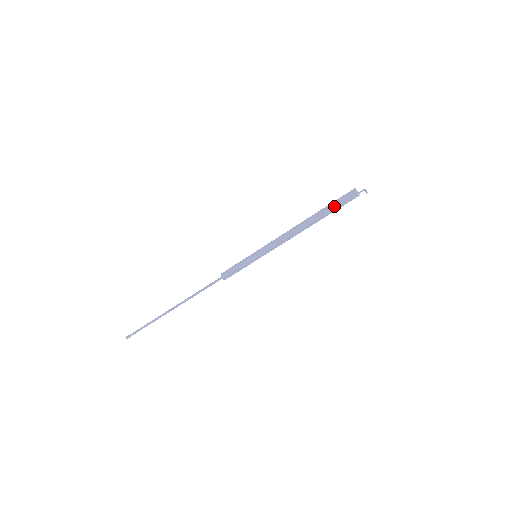
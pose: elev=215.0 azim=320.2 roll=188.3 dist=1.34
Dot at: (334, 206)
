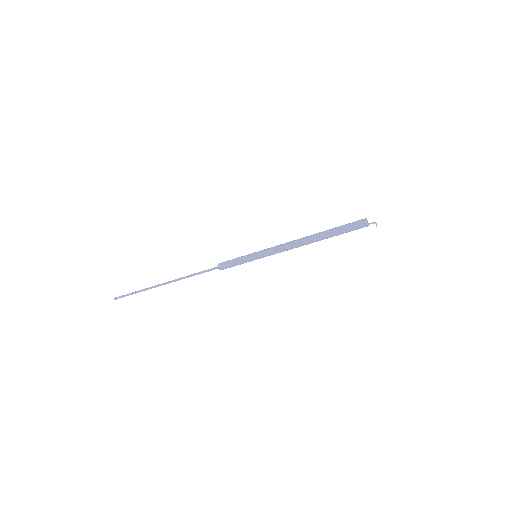
Dot at: (342, 230)
